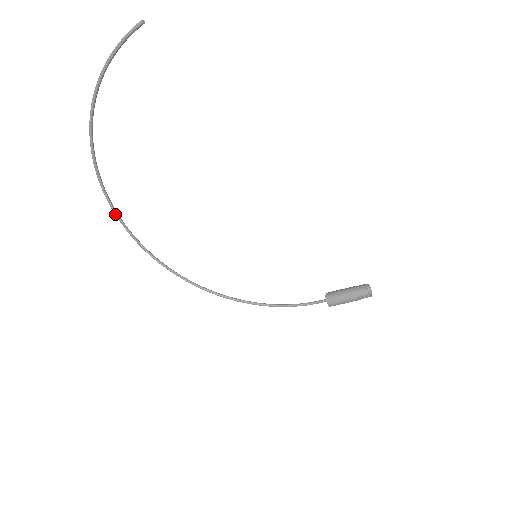
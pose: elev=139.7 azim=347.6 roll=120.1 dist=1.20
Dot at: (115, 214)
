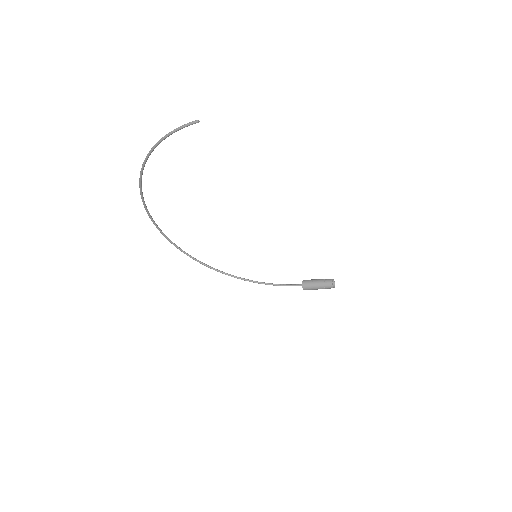
Dot at: (151, 219)
